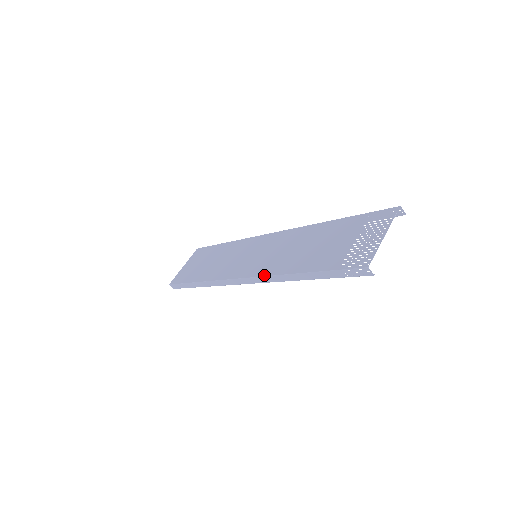
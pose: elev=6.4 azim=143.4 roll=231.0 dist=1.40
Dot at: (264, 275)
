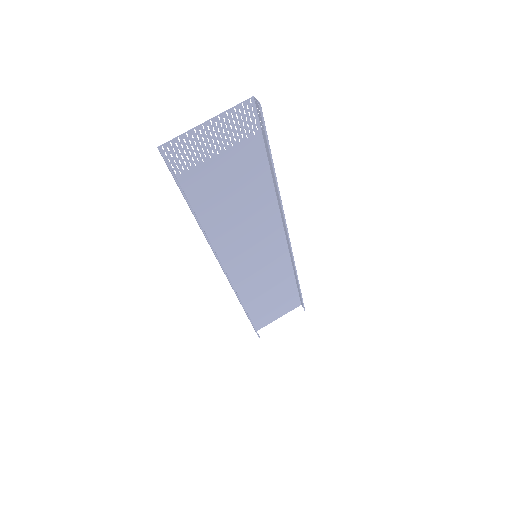
Dot at: occluded
